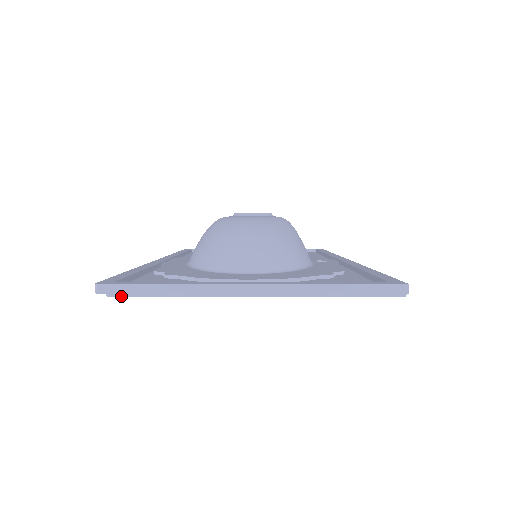
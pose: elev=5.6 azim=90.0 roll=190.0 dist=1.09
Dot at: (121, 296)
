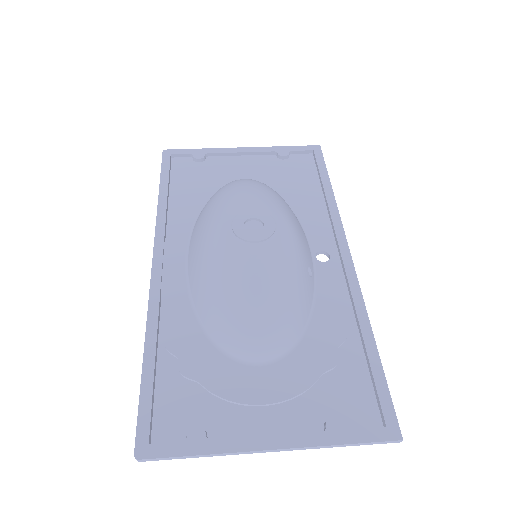
Dot at: (158, 455)
